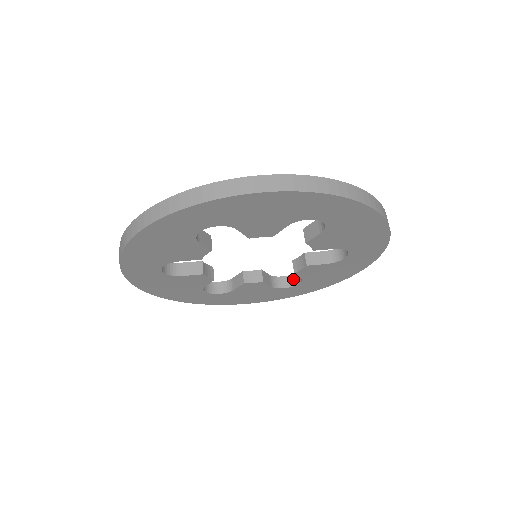
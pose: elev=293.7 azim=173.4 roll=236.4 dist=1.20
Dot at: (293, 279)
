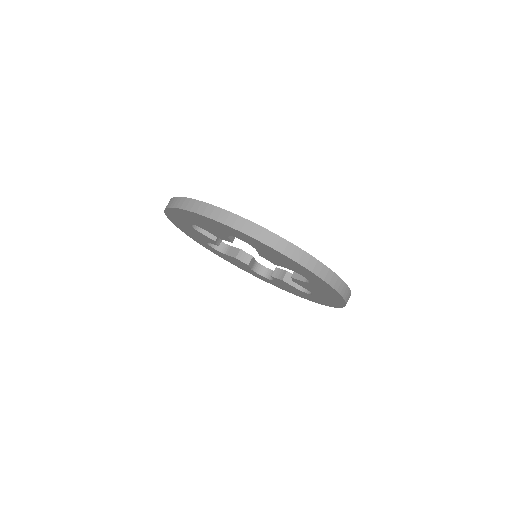
Dot at: (268, 273)
